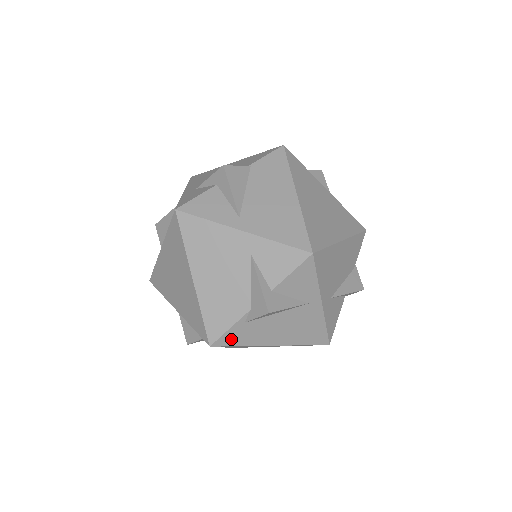
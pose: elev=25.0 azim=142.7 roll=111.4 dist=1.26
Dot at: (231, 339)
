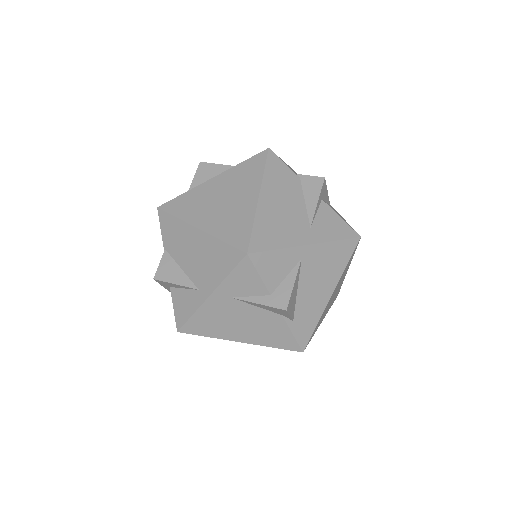
Dot at: (305, 333)
